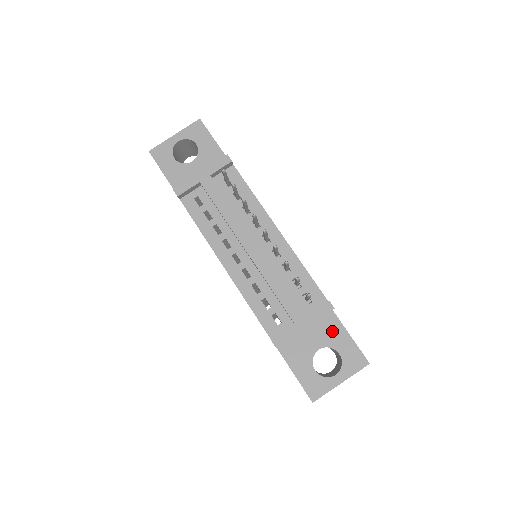
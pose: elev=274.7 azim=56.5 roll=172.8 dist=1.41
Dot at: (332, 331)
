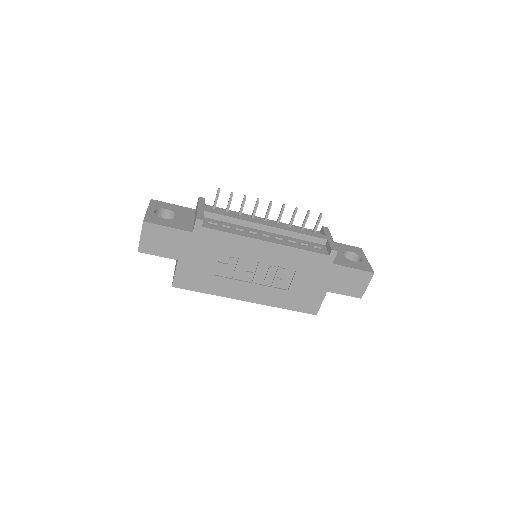
Dot at: occluded
